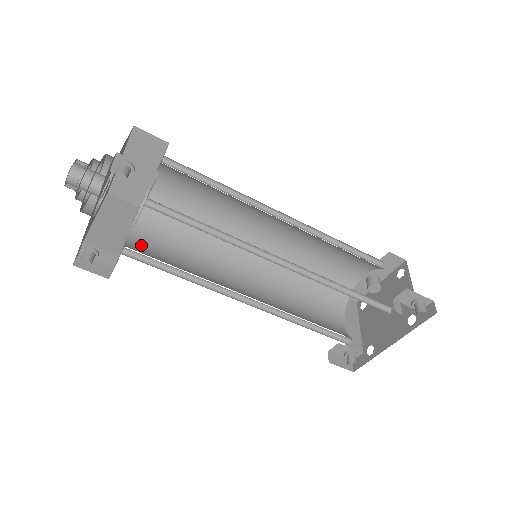
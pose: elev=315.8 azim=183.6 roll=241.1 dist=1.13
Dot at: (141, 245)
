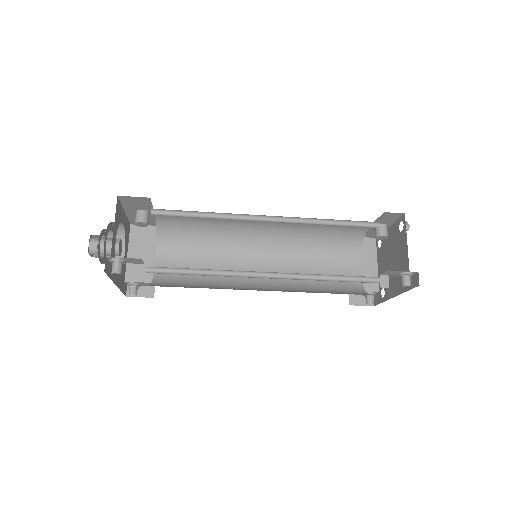
Dot at: (167, 267)
